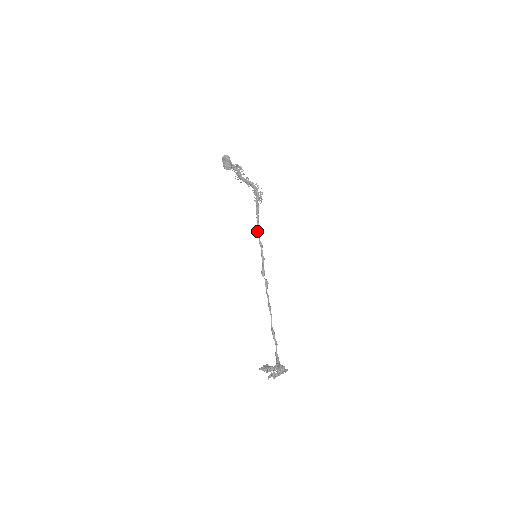
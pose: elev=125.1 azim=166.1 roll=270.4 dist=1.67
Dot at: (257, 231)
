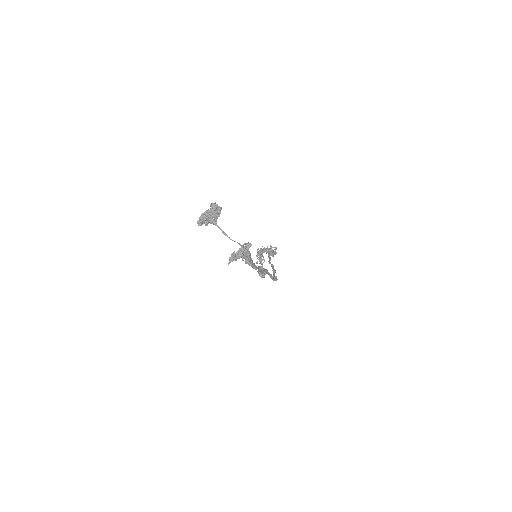
Dot at: (268, 261)
